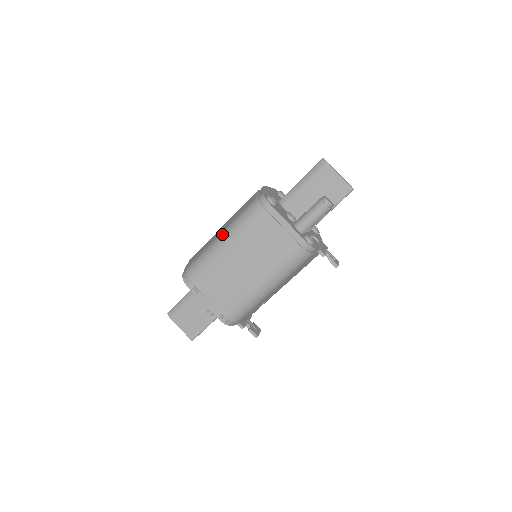
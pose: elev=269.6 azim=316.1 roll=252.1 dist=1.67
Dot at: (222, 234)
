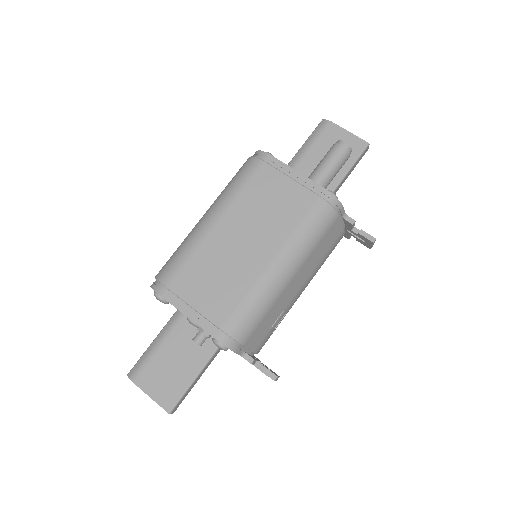
Dot at: (206, 211)
